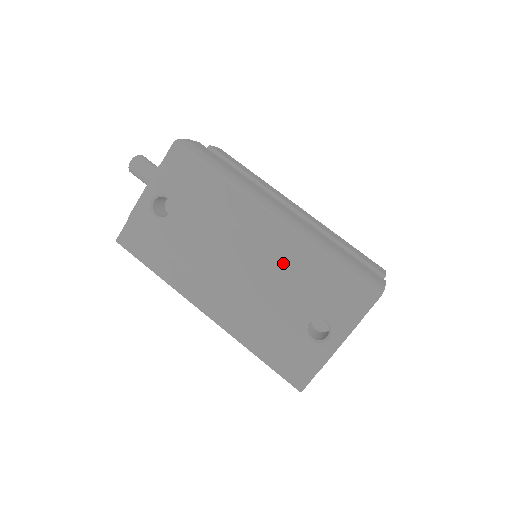
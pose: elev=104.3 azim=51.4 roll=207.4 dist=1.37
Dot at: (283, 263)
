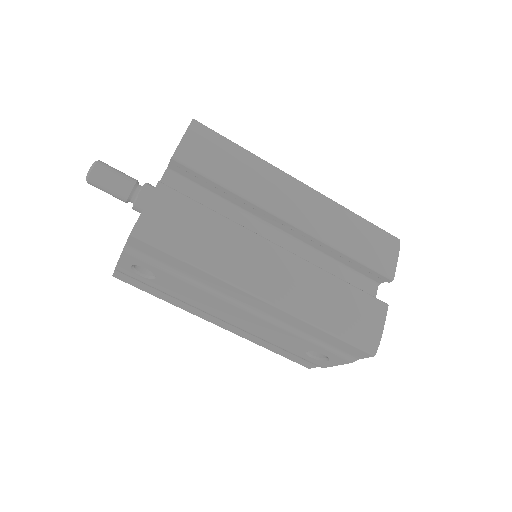
Dot at: (279, 325)
